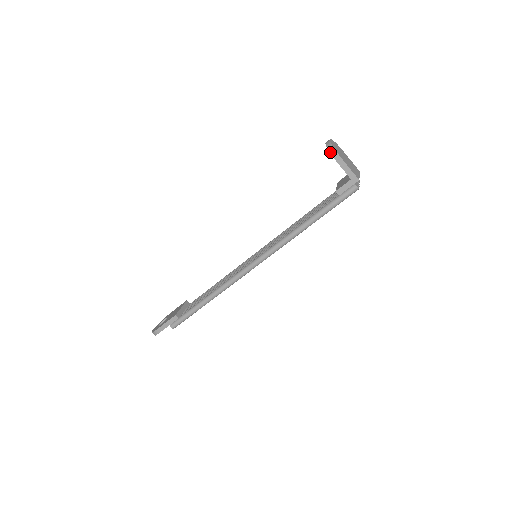
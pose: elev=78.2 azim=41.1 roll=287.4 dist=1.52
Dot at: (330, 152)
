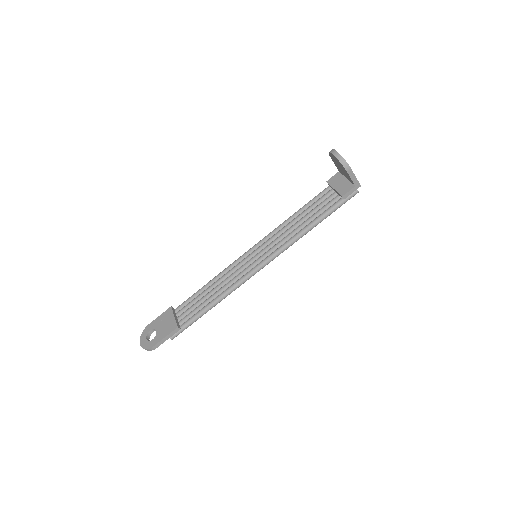
Dot at: (343, 165)
